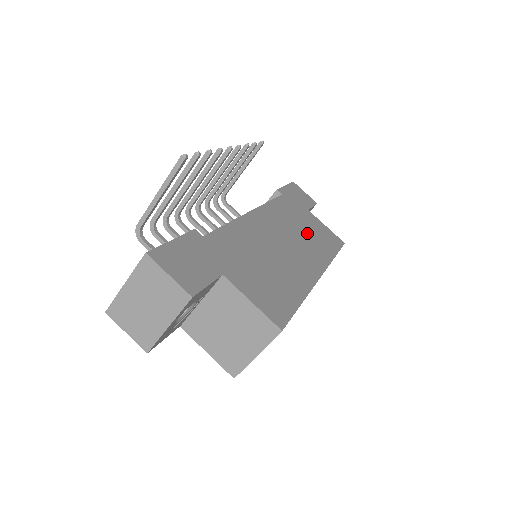
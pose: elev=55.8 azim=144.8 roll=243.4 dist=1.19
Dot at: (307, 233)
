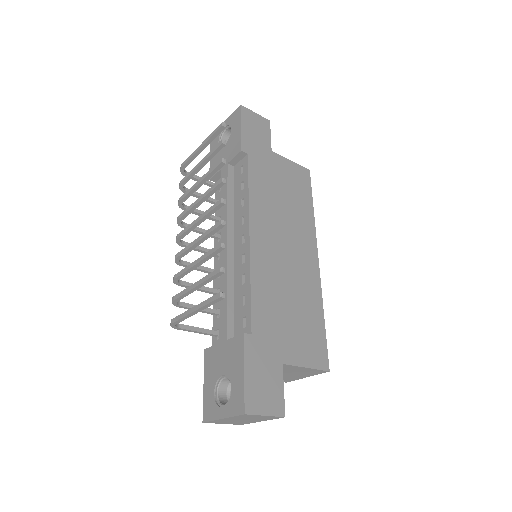
Dot at: (288, 201)
